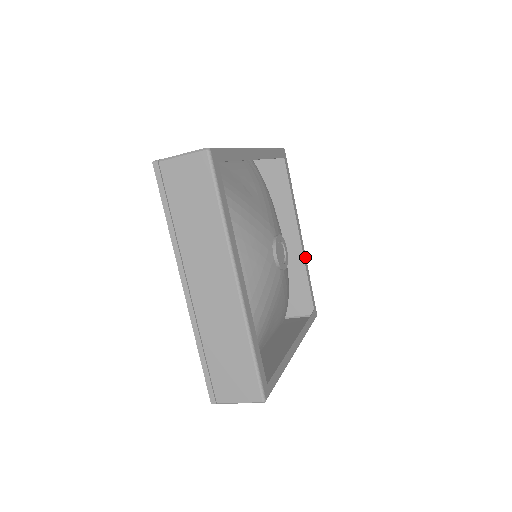
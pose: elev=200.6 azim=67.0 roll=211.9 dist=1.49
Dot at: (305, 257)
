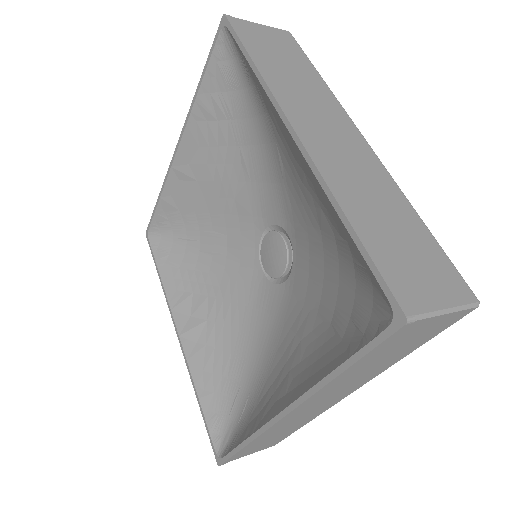
Dot at: occluded
